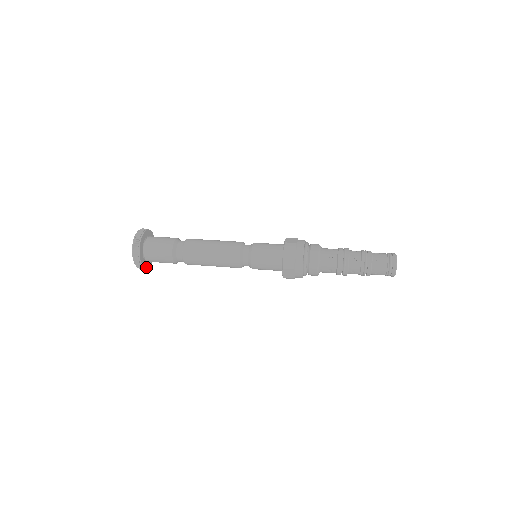
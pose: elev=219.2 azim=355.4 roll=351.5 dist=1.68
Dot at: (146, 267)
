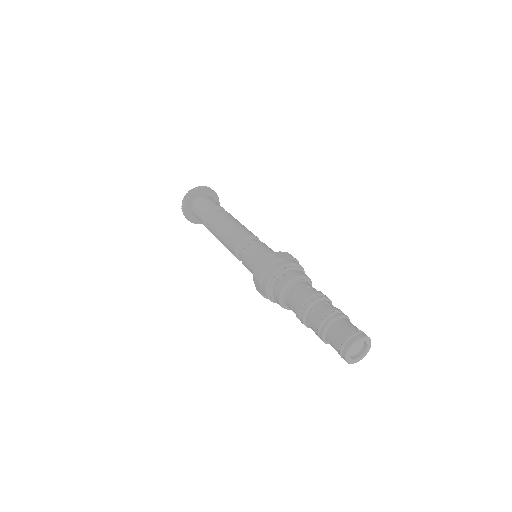
Dot at: (193, 221)
